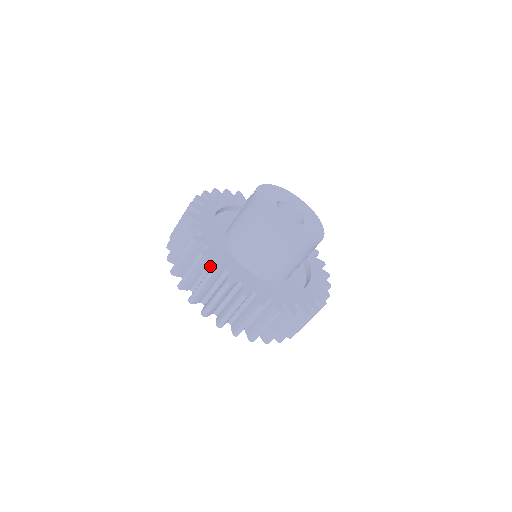
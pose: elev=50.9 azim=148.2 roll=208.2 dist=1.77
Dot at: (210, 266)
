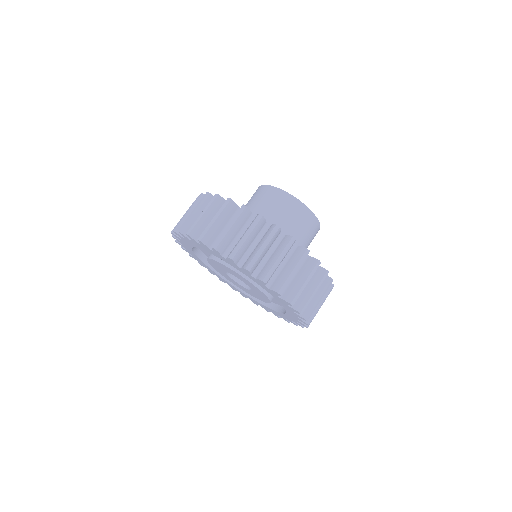
Dot at: occluded
